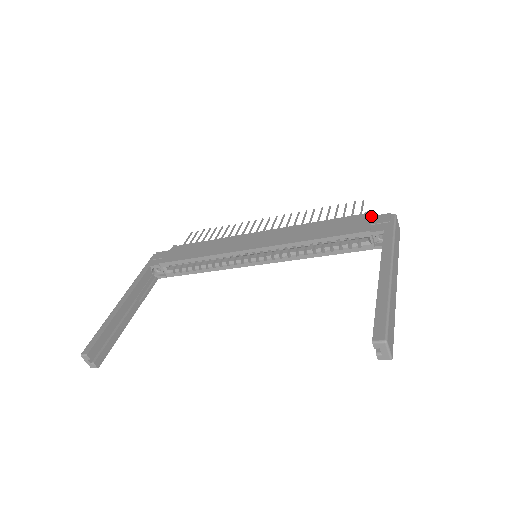
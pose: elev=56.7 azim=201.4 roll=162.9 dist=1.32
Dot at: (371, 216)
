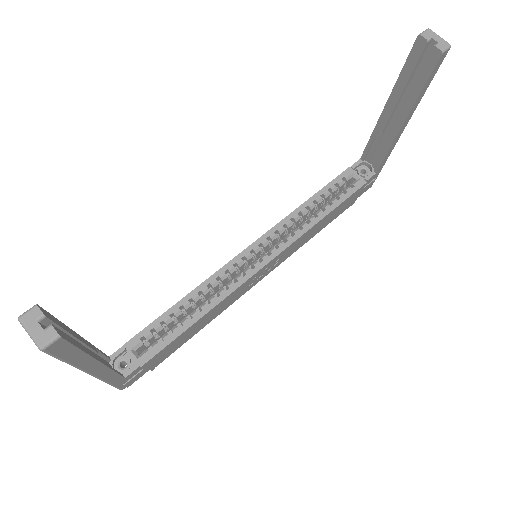
Dot at: occluded
